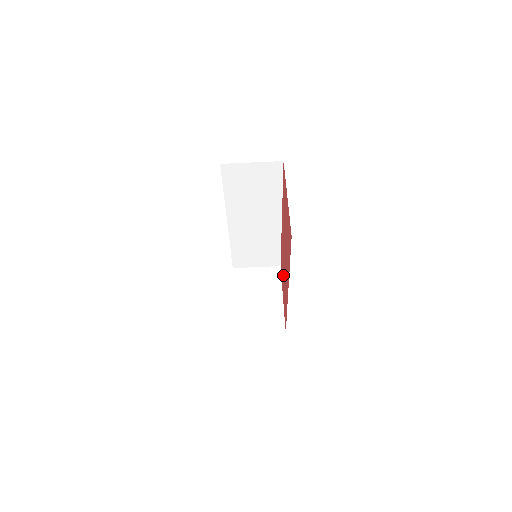
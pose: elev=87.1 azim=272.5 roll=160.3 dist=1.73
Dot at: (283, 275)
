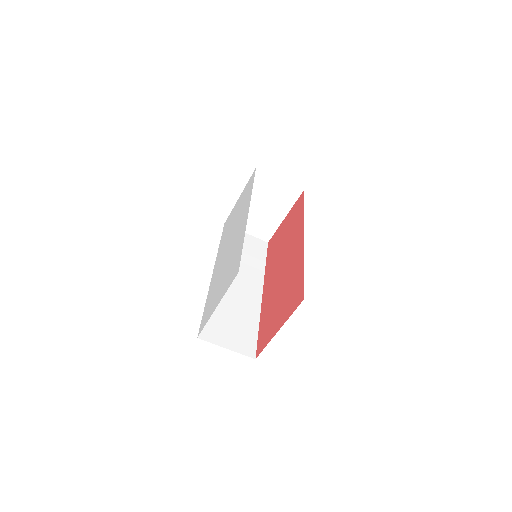
Dot at: (286, 236)
